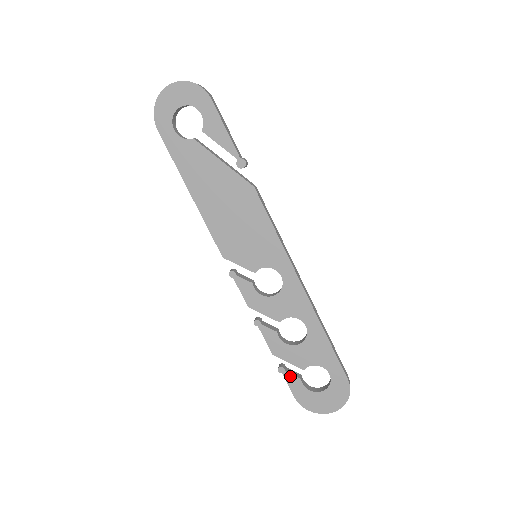
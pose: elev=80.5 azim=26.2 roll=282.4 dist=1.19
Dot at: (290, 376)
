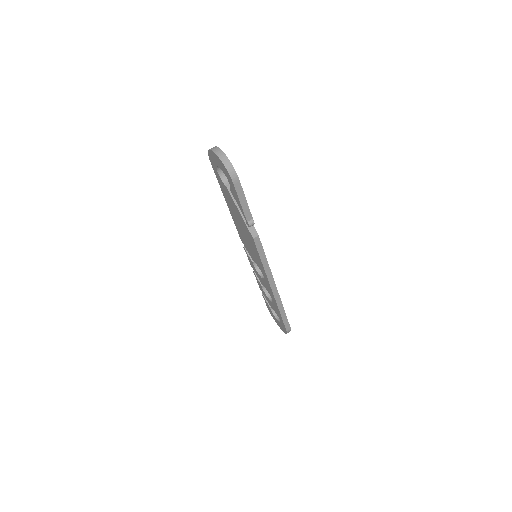
Dot at: (266, 301)
